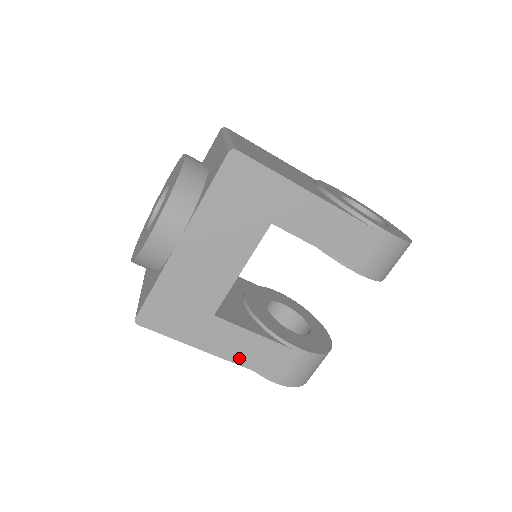
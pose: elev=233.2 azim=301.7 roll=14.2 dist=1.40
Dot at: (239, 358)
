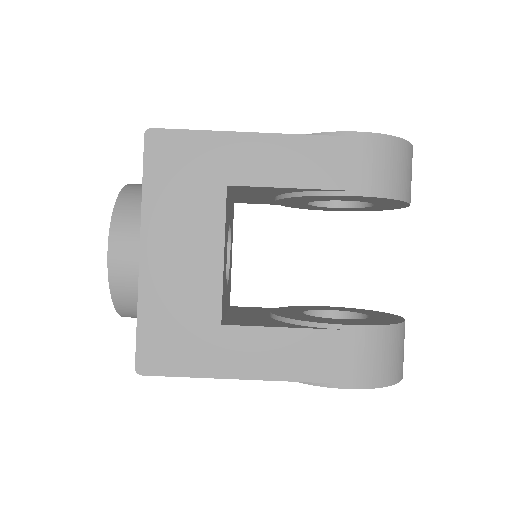
Dot at: (281, 371)
